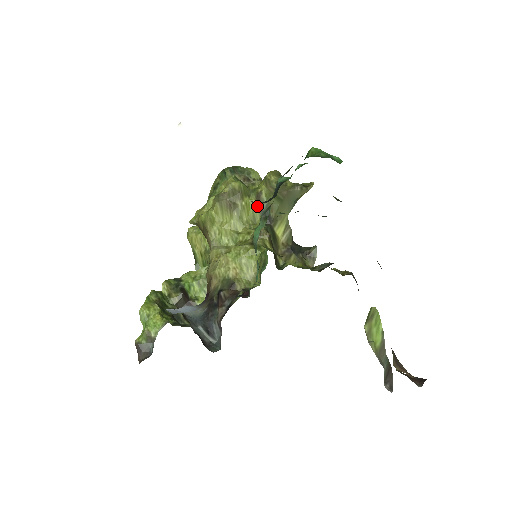
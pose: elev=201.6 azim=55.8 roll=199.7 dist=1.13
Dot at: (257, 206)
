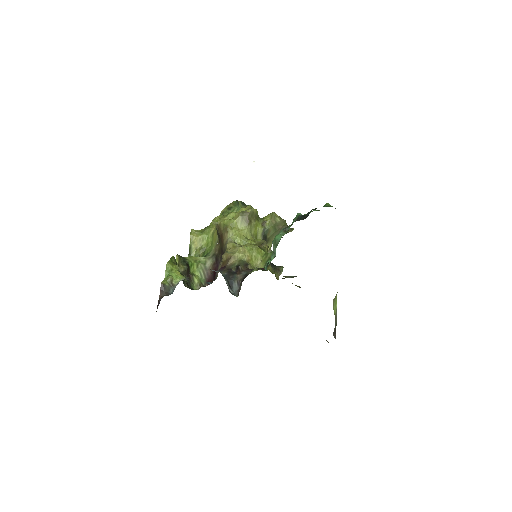
Dot at: (262, 228)
